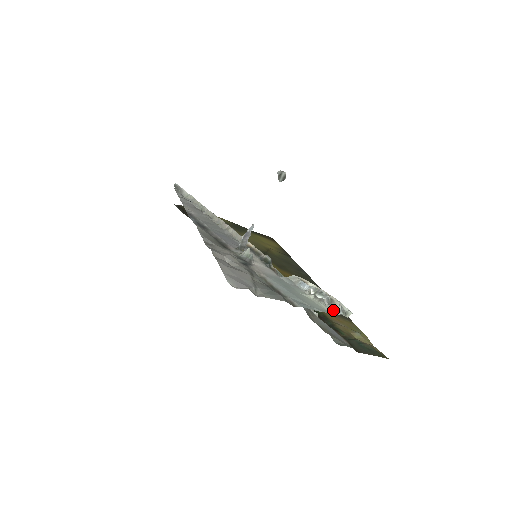
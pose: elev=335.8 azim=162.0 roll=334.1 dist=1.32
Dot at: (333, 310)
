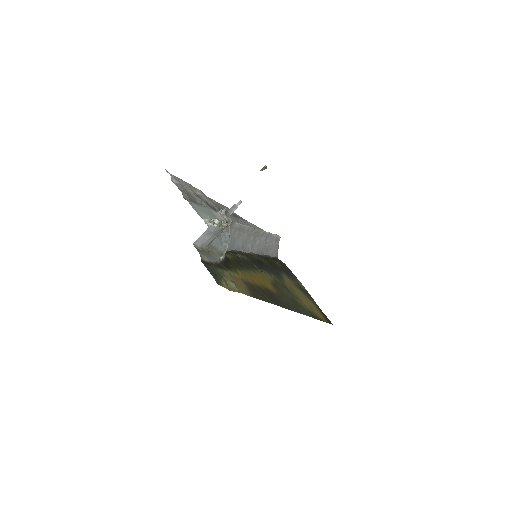
Dot at: occluded
